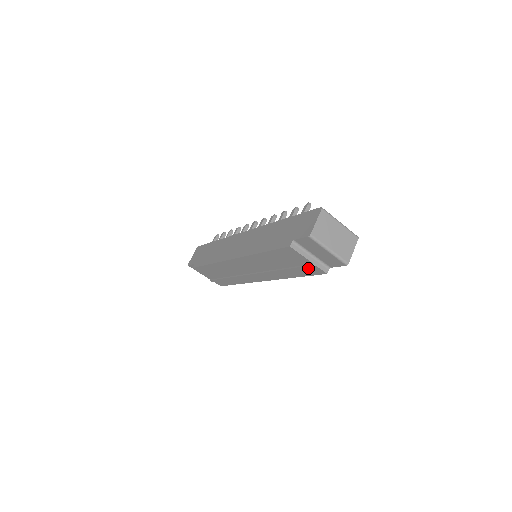
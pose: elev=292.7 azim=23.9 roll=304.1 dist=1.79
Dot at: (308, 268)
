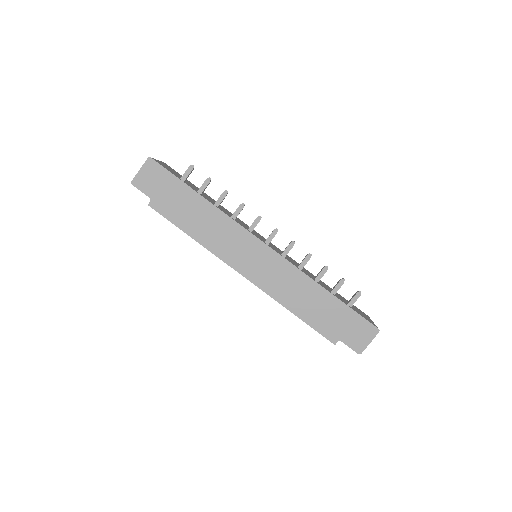
Dot at: occluded
